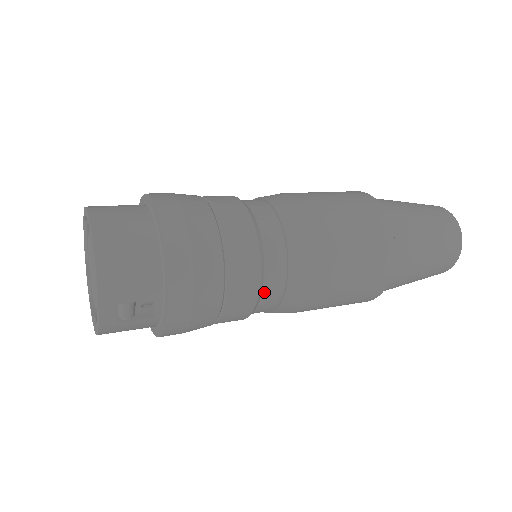
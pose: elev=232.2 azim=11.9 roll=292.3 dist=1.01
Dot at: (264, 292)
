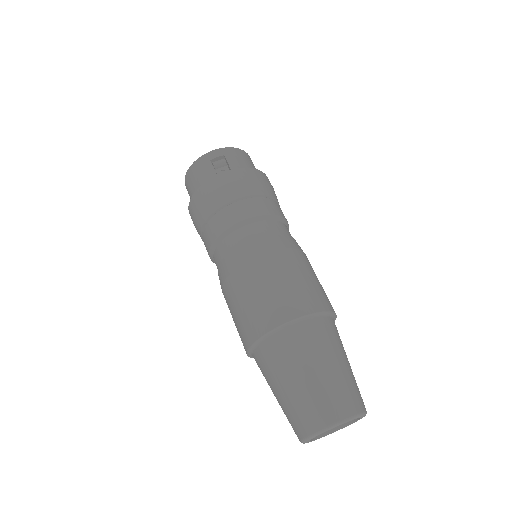
Dot at: (253, 225)
